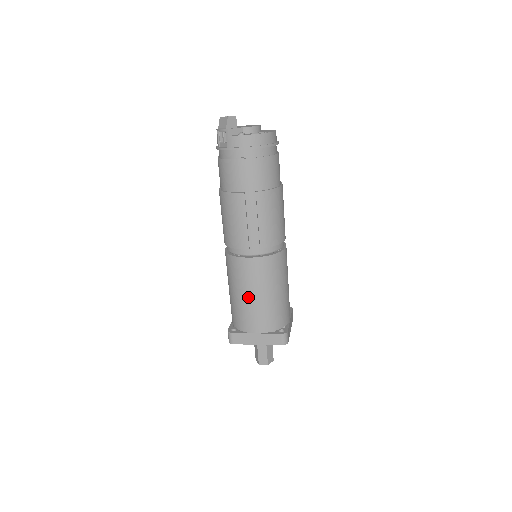
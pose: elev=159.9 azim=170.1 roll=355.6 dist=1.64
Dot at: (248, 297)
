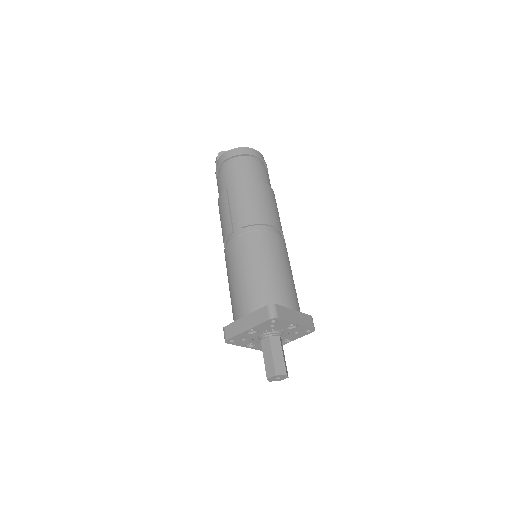
Dot at: (235, 278)
